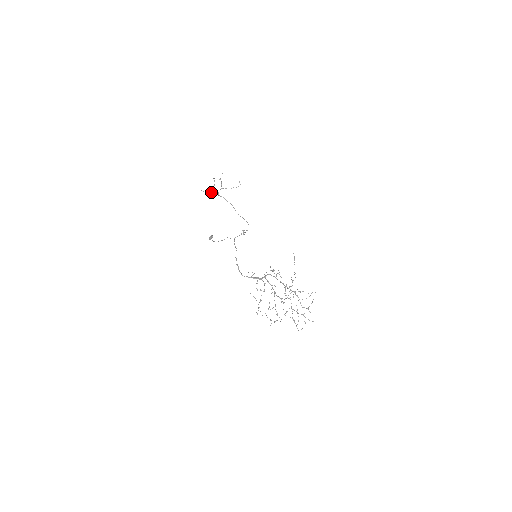
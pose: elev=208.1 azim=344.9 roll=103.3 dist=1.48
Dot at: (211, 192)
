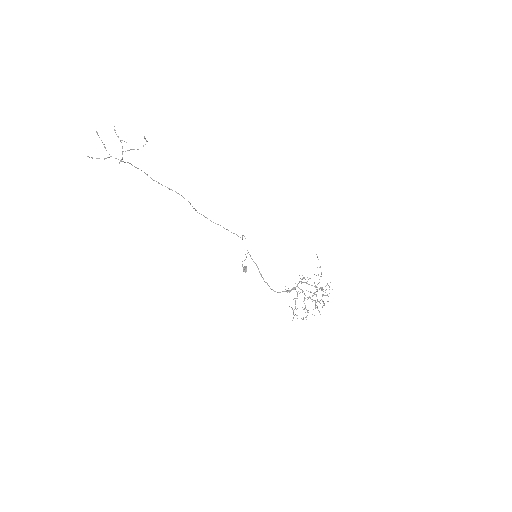
Dot at: occluded
